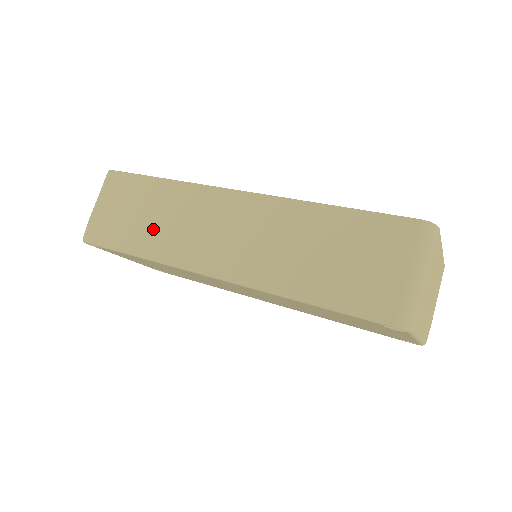
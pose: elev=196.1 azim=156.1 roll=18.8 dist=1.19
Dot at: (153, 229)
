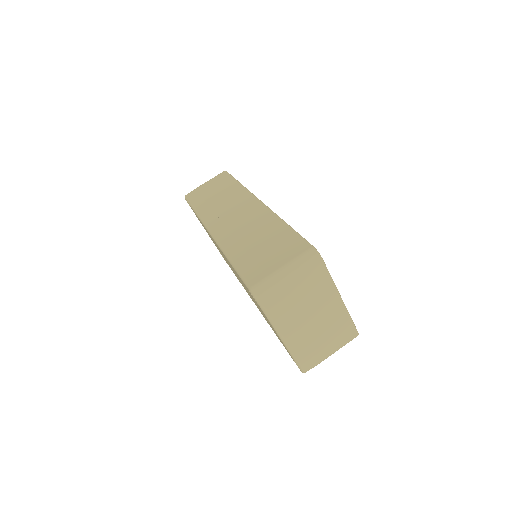
Dot at: (212, 202)
